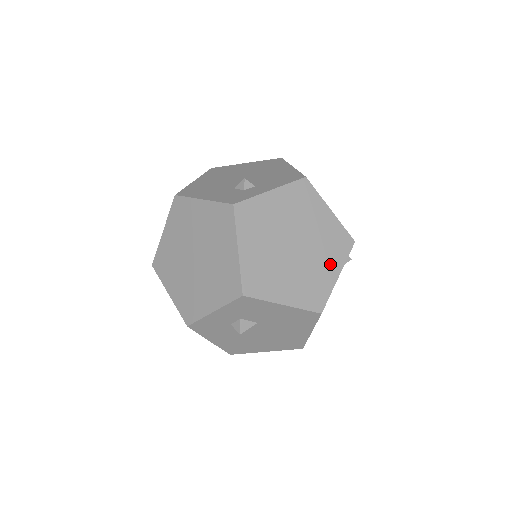
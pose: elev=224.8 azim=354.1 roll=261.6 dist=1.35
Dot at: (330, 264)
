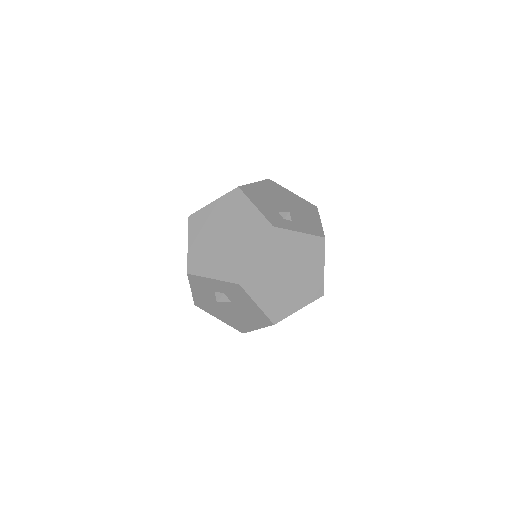
Dot at: (300, 299)
